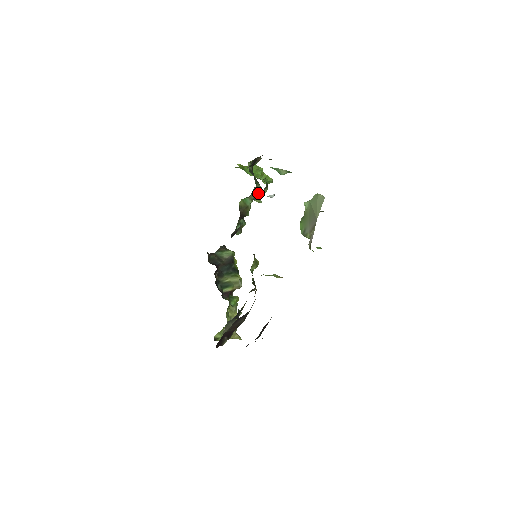
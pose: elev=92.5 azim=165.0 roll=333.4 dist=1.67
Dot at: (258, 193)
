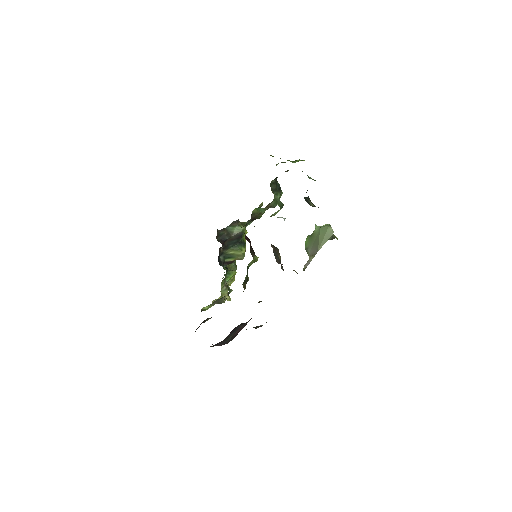
Dot at: (274, 204)
